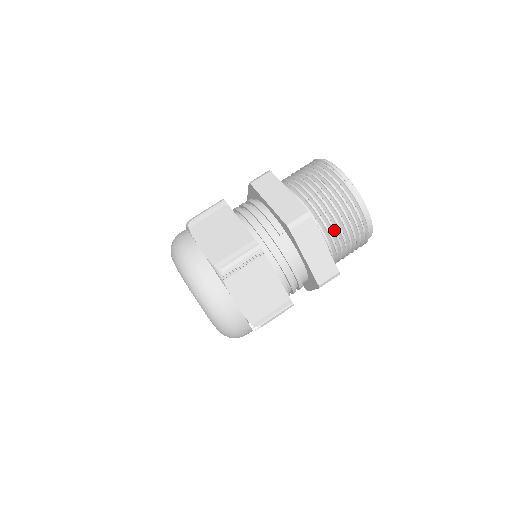
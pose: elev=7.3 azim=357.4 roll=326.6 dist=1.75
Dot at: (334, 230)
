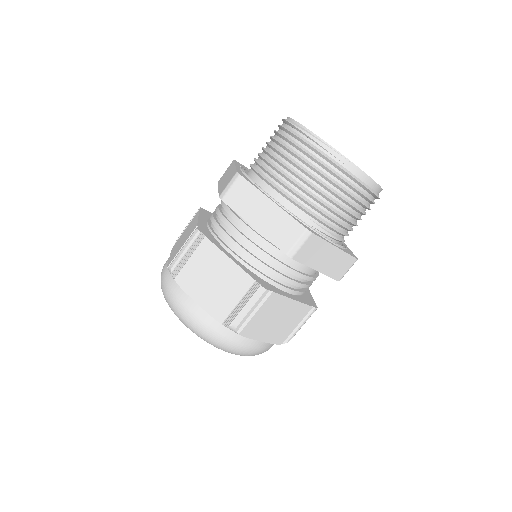
Dot at: (339, 220)
